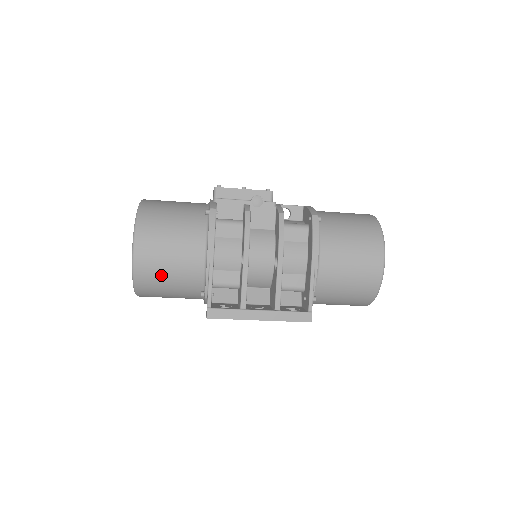
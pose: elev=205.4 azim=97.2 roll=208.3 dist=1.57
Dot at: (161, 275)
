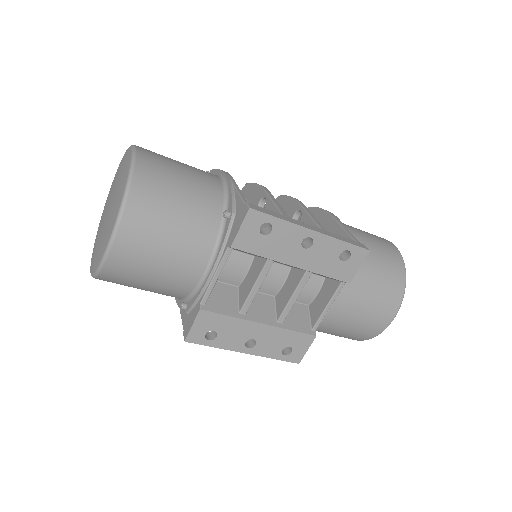
Dot at: (171, 179)
